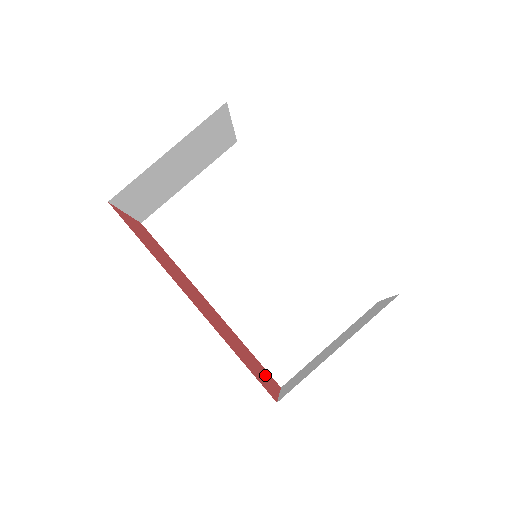
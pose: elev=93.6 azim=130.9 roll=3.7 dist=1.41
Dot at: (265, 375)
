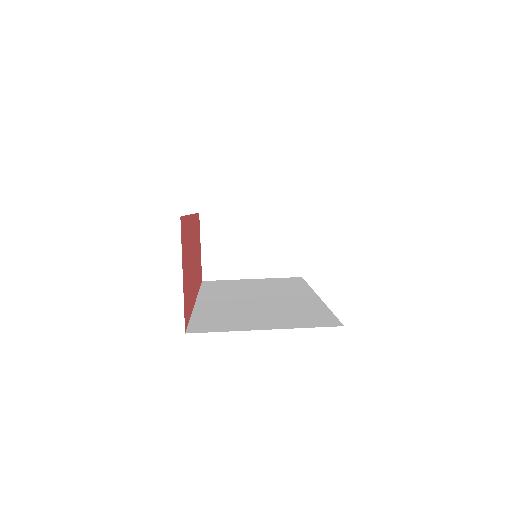
Dot at: (186, 286)
